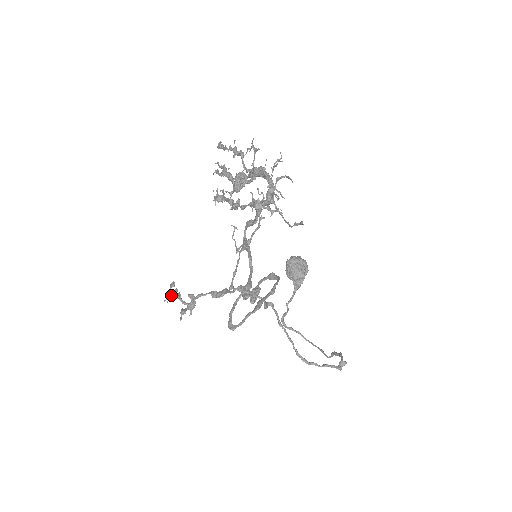
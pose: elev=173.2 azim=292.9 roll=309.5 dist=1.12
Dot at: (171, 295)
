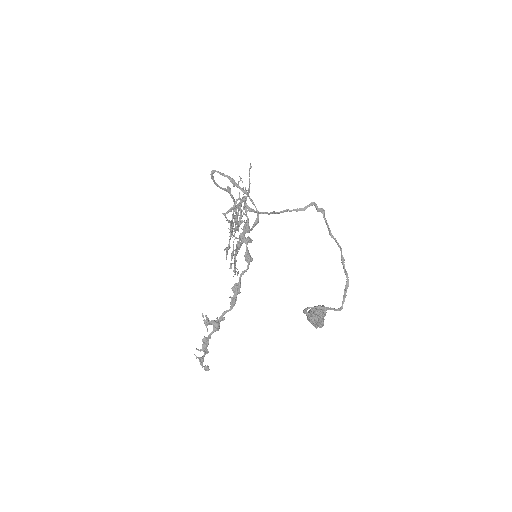
Dot at: (202, 358)
